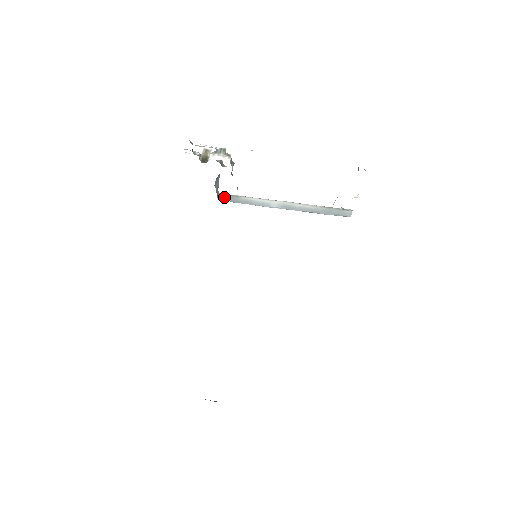
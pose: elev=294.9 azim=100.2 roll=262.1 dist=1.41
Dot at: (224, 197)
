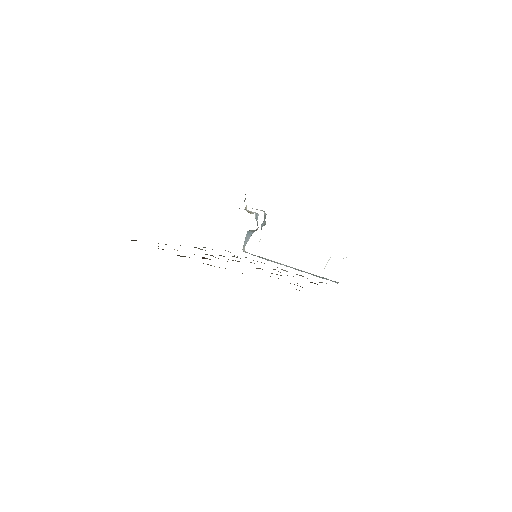
Dot at: (247, 252)
